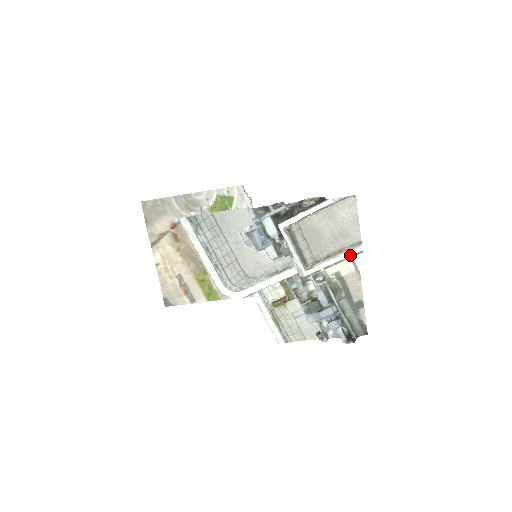
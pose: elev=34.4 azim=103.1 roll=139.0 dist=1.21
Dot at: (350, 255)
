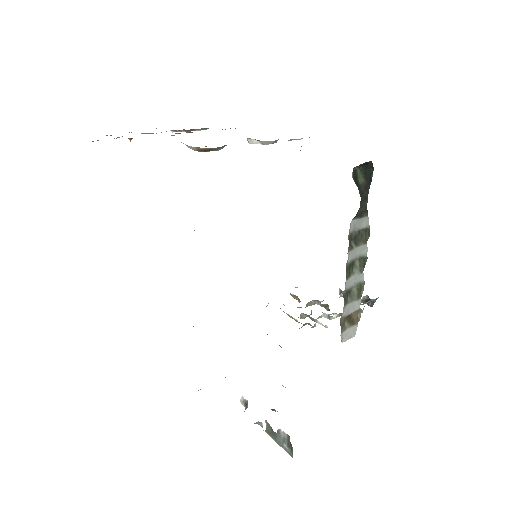
Dot at: occluded
